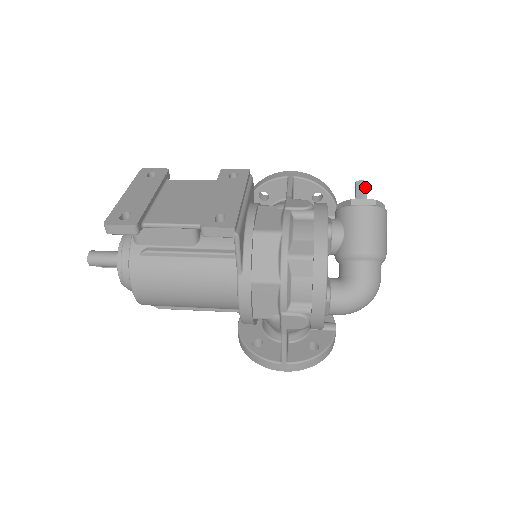
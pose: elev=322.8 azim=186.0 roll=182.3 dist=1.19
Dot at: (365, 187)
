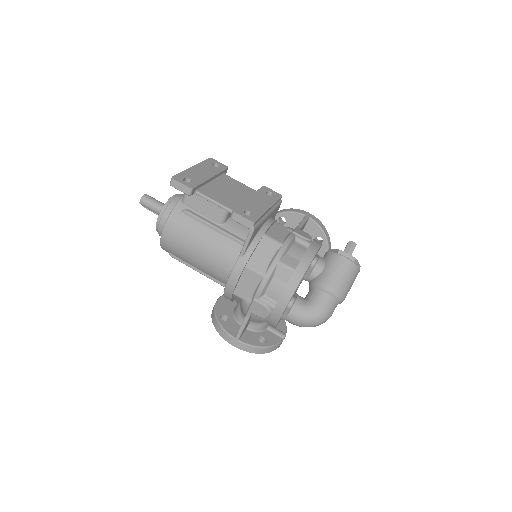
Dot at: (353, 247)
